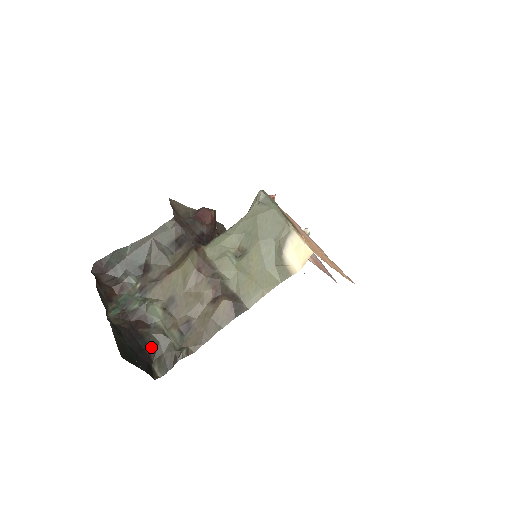
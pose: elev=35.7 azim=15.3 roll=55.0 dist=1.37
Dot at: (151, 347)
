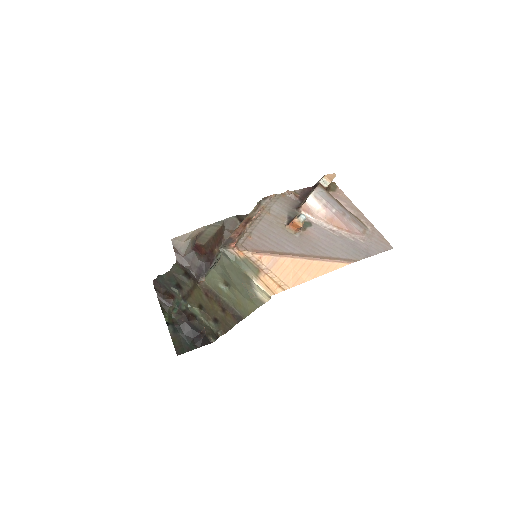
Dot at: (201, 330)
